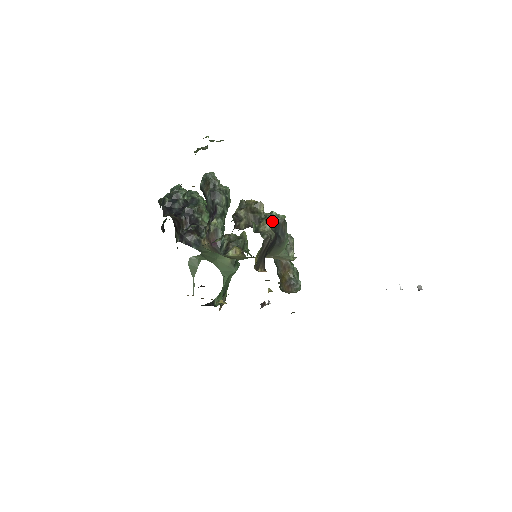
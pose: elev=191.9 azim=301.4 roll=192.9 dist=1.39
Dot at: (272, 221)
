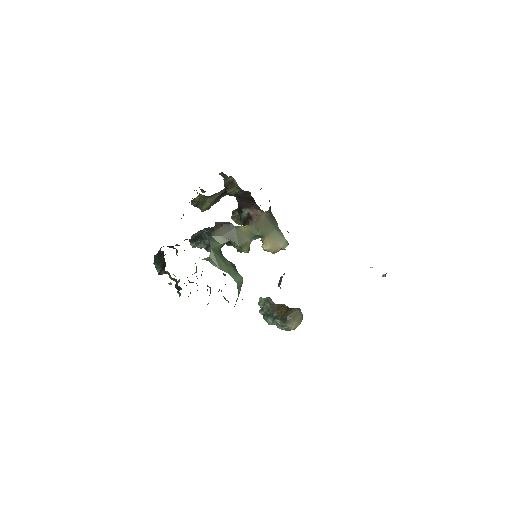
Dot at: occluded
